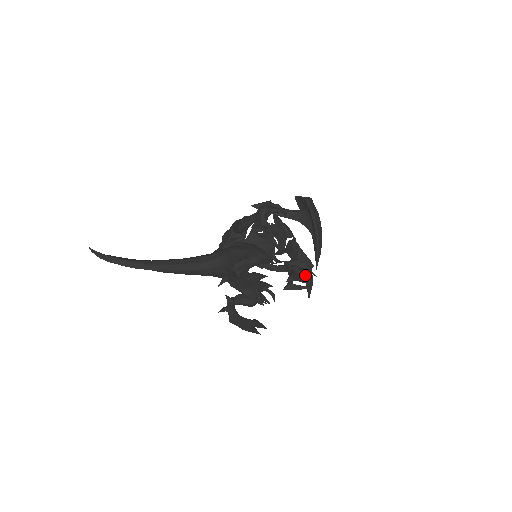
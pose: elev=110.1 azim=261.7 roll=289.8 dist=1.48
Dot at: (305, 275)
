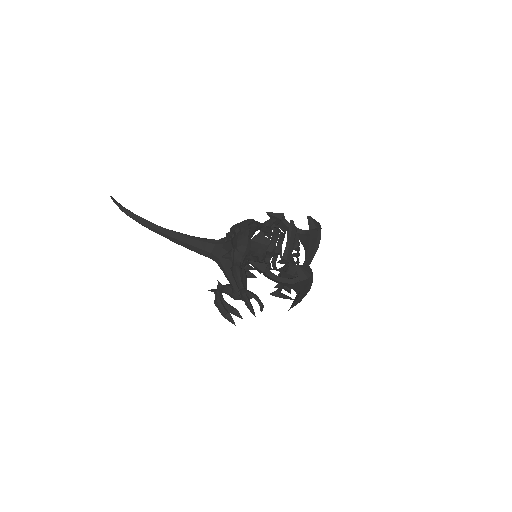
Dot at: (288, 290)
